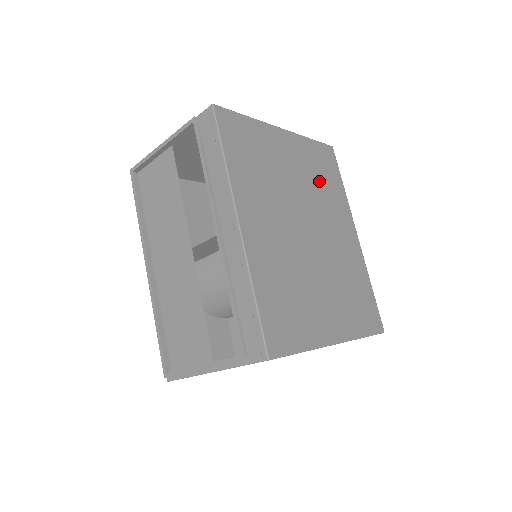
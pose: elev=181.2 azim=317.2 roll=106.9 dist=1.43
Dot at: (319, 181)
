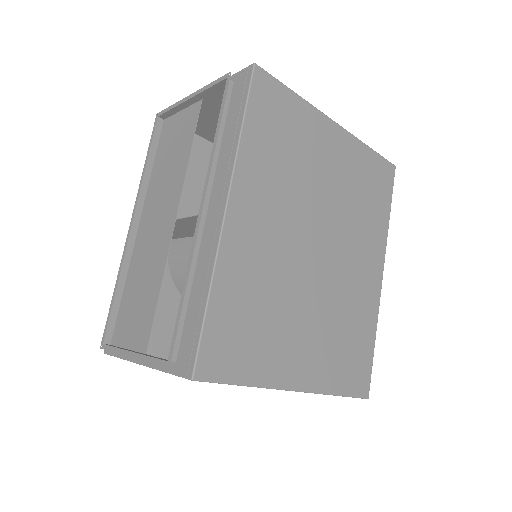
Dot at: (359, 198)
